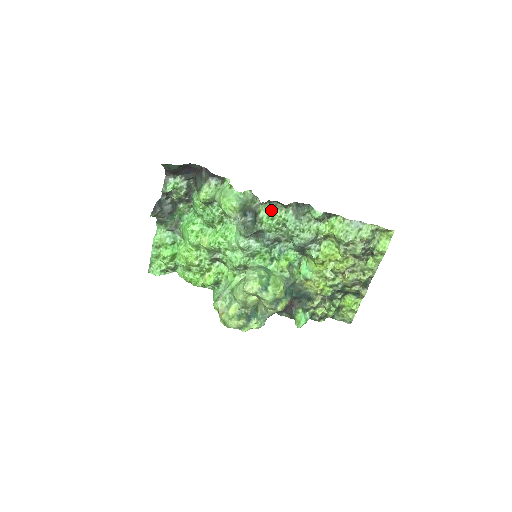
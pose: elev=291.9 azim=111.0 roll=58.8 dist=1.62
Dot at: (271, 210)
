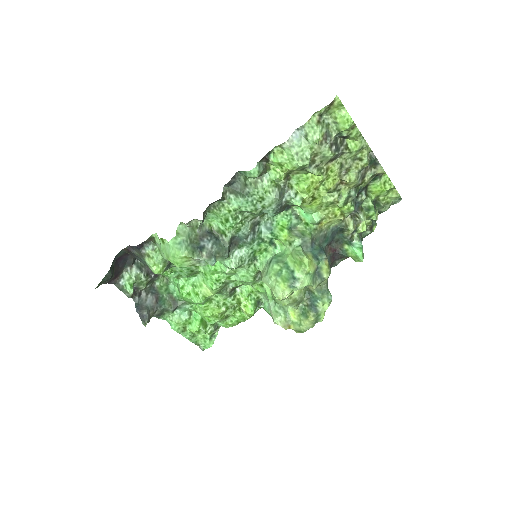
Dot at: (216, 215)
